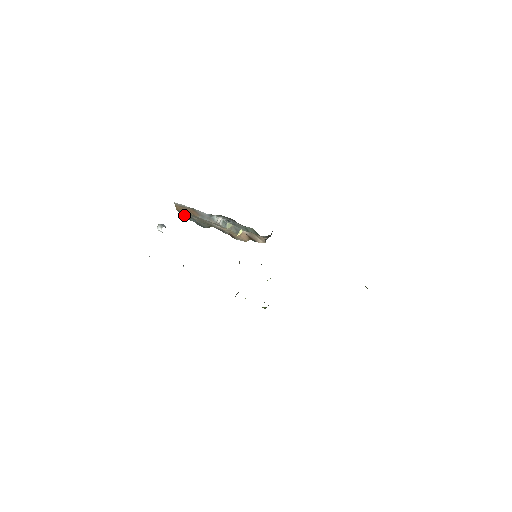
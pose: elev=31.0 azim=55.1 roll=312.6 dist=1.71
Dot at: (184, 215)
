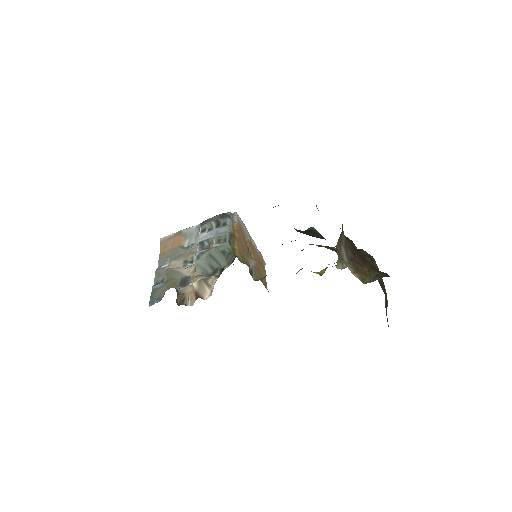
Dot at: (162, 263)
